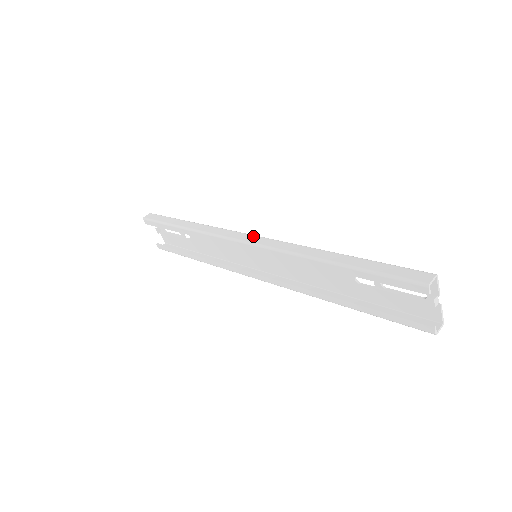
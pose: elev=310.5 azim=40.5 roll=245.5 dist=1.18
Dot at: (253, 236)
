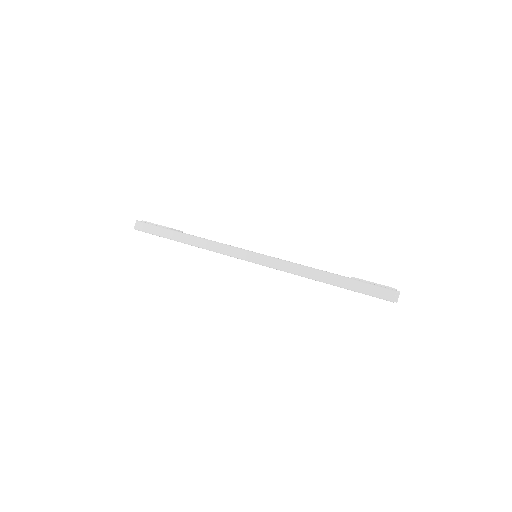
Dot at: (253, 254)
